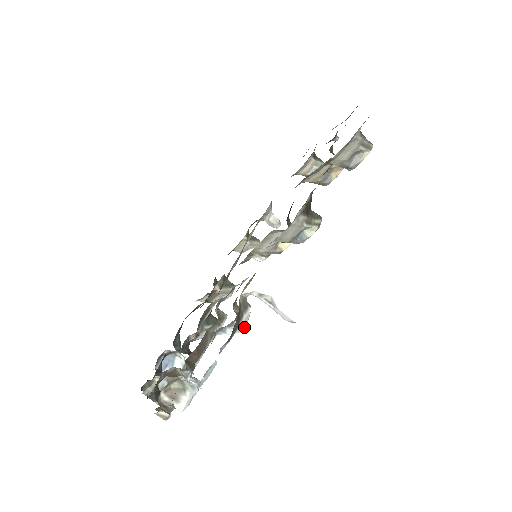
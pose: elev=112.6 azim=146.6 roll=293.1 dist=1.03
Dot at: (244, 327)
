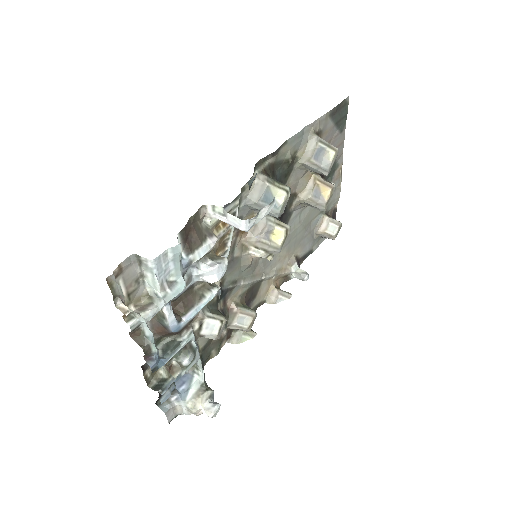
Dot at: (218, 264)
